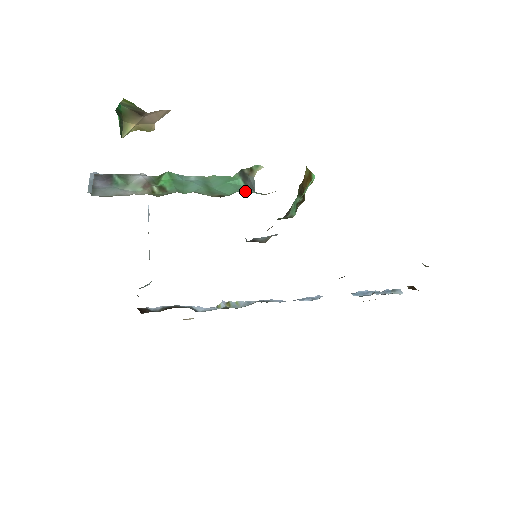
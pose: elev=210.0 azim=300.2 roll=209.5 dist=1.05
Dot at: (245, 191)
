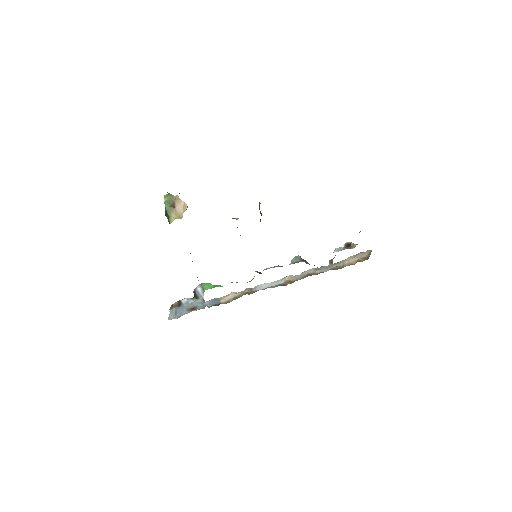
Dot at: occluded
